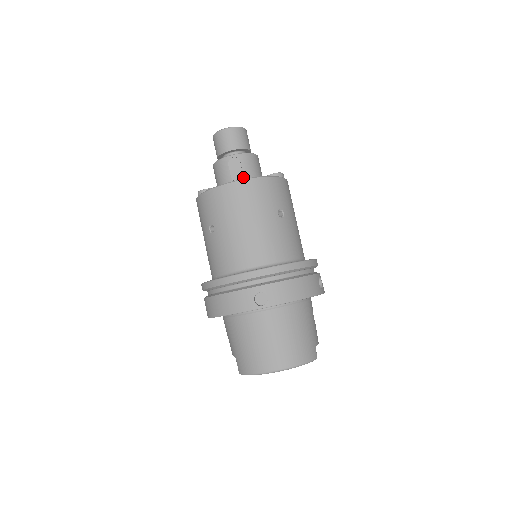
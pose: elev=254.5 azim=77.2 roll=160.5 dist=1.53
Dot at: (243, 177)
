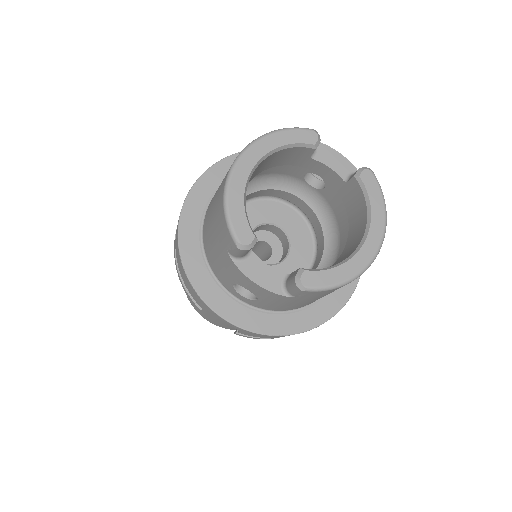
Dot at: occluded
